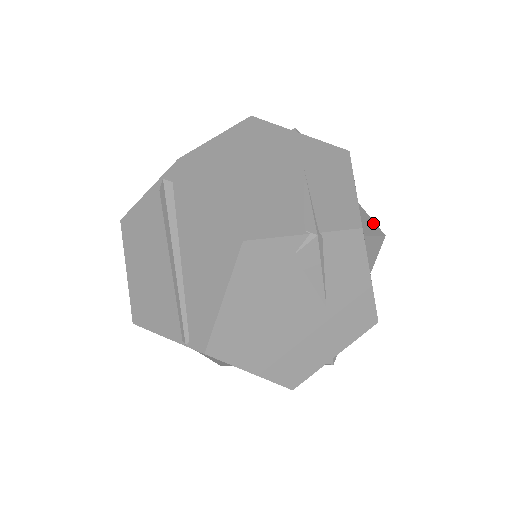
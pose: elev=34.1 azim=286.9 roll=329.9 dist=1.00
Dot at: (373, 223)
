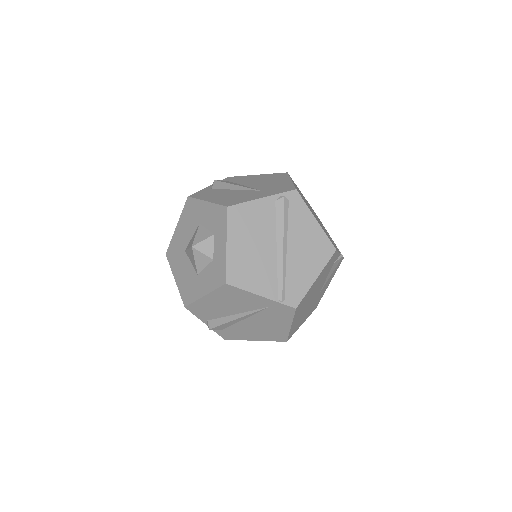
Dot at: occluded
